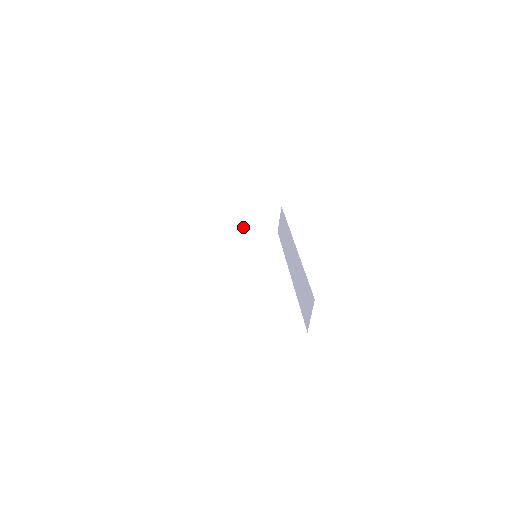
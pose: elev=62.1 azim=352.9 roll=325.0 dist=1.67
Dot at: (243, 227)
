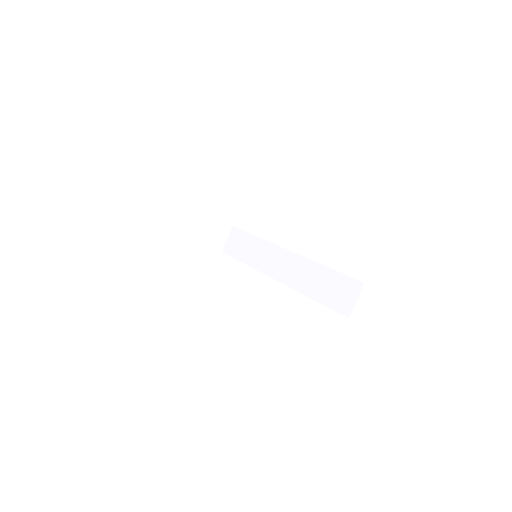
Dot at: (194, 240)
